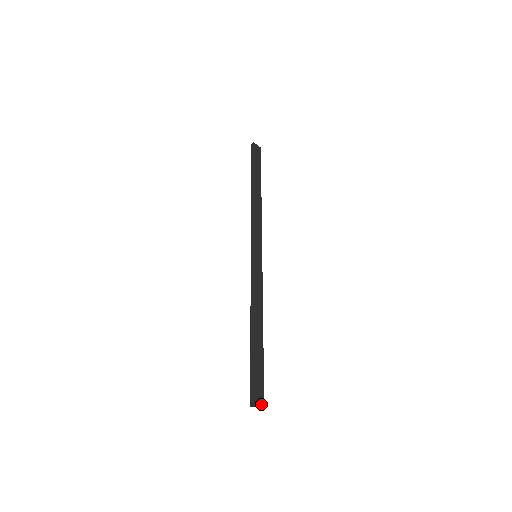
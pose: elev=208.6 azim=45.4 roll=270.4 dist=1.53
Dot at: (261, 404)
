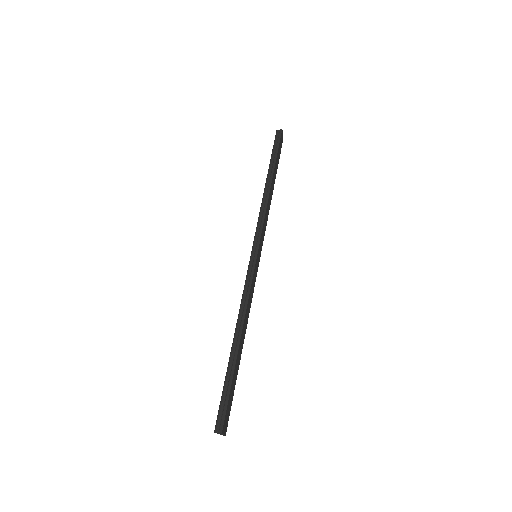
Dot at: (225, 432)
